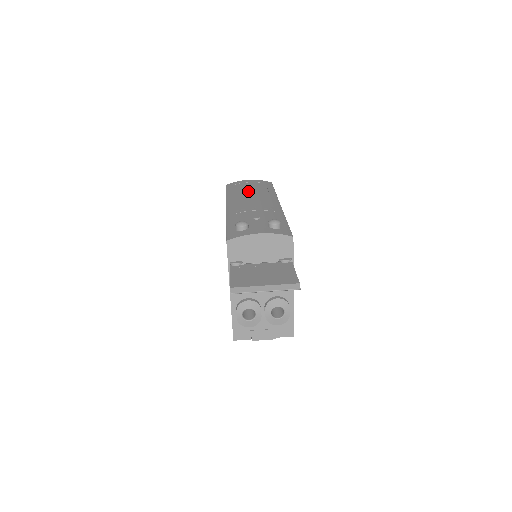
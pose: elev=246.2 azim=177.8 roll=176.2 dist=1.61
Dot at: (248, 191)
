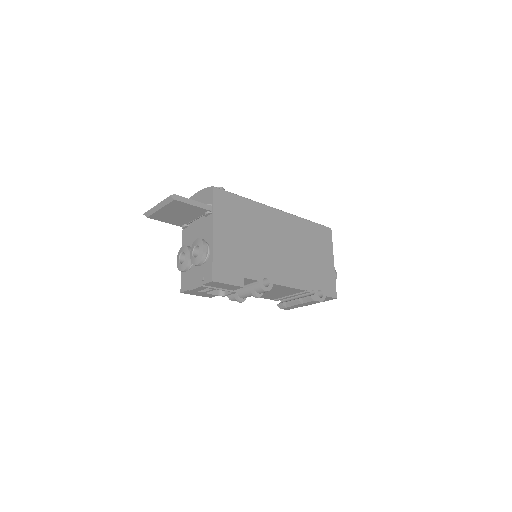
Dot at: occluded
